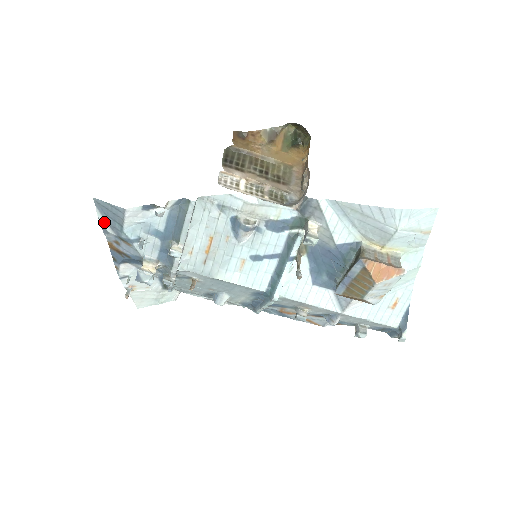
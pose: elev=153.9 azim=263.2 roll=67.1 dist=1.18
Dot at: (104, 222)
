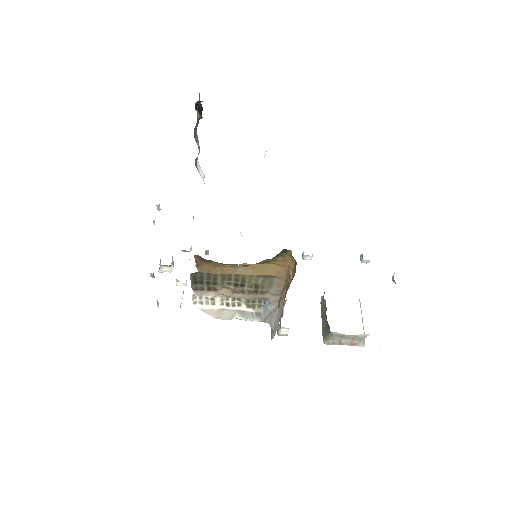
Dot at: occluded
